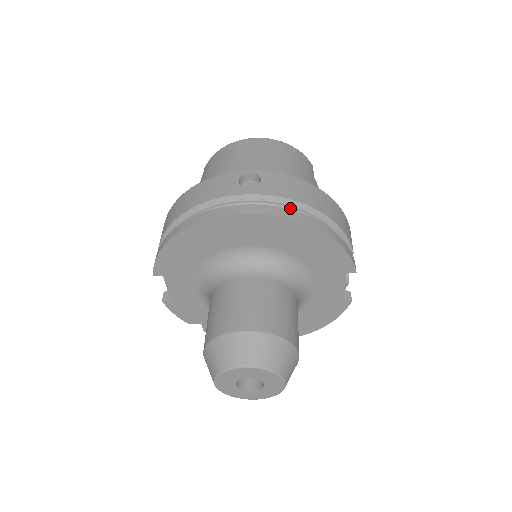
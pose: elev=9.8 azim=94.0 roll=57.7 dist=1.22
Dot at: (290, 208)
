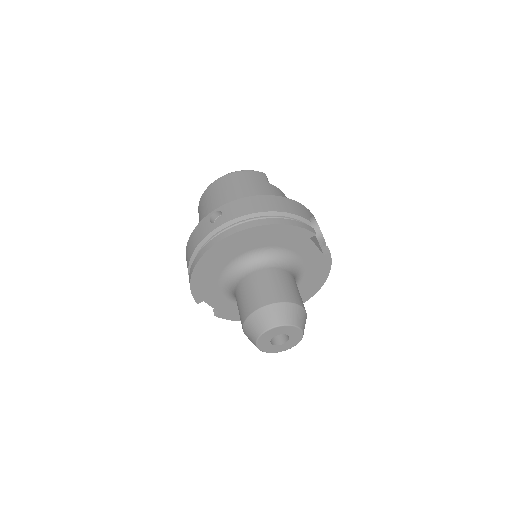
Dot at: (247, 220)
